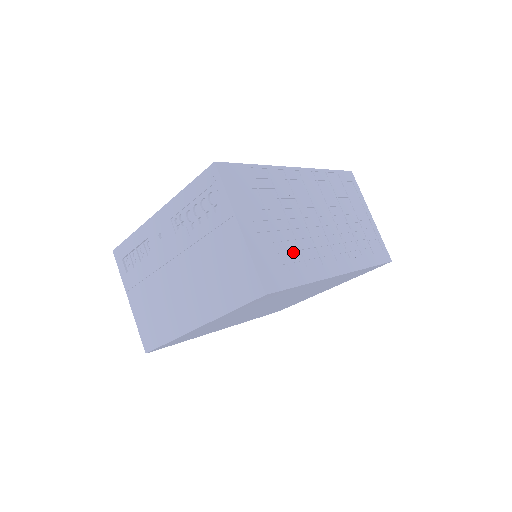
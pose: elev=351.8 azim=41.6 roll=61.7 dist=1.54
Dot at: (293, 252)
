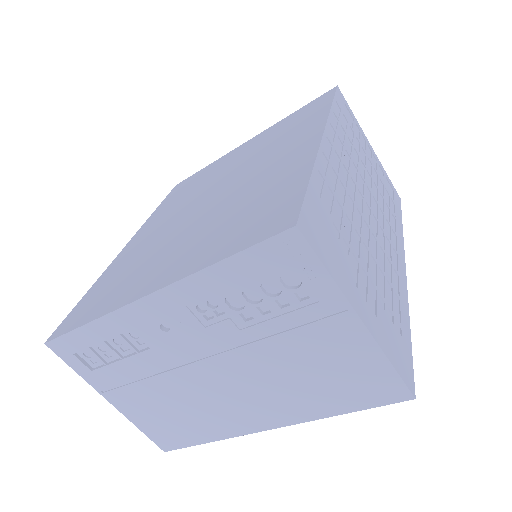
Dot at: (387, 291)
